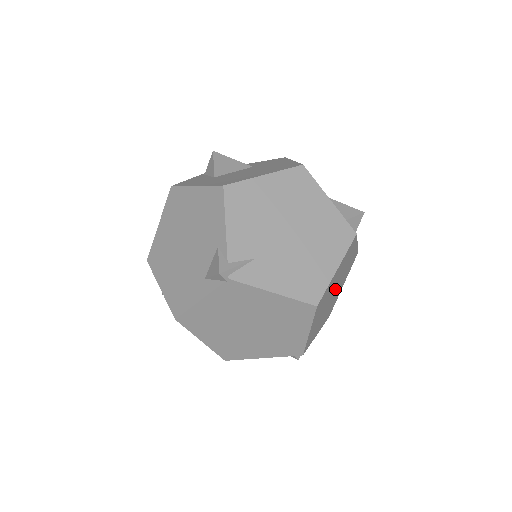
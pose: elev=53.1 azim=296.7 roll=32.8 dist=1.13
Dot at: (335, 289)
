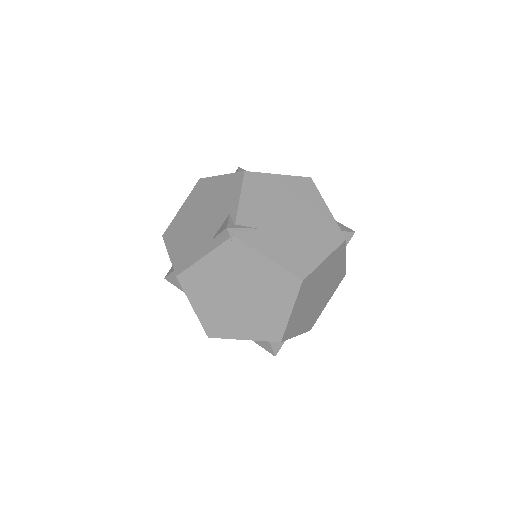
Dot at: (320, 291)
